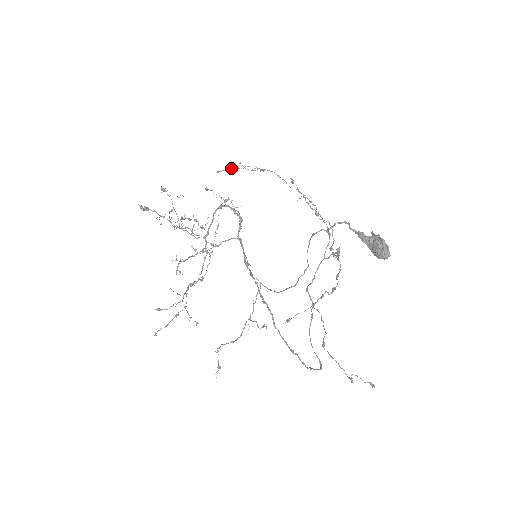
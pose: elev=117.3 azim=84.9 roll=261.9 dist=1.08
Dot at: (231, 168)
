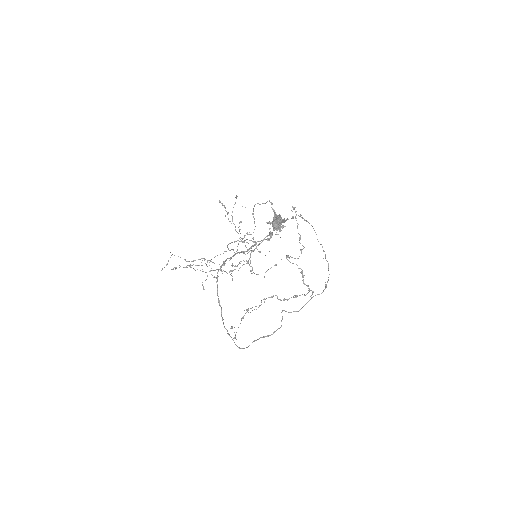
Dot at: (292, 216)
